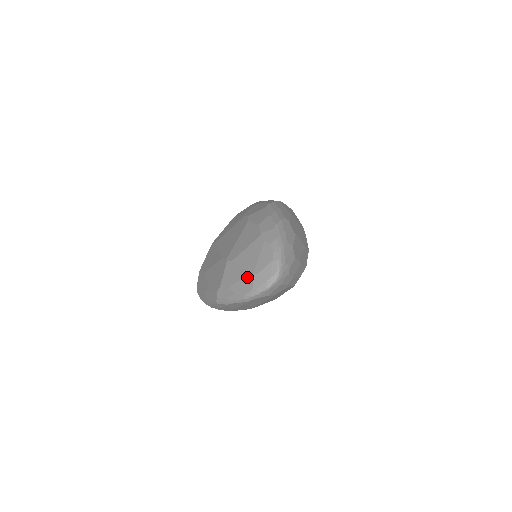
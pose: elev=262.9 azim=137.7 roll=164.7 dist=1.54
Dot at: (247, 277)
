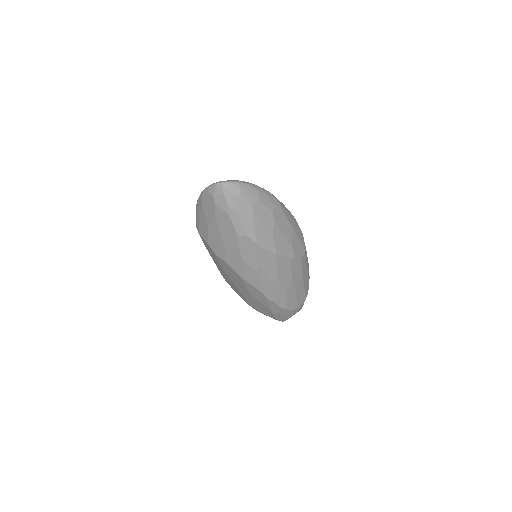
Dot at: occluded
